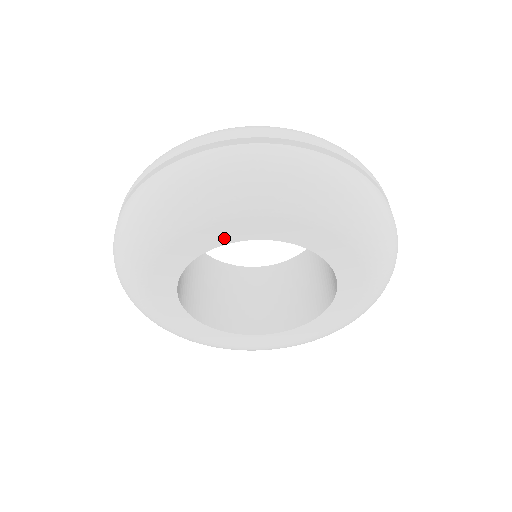
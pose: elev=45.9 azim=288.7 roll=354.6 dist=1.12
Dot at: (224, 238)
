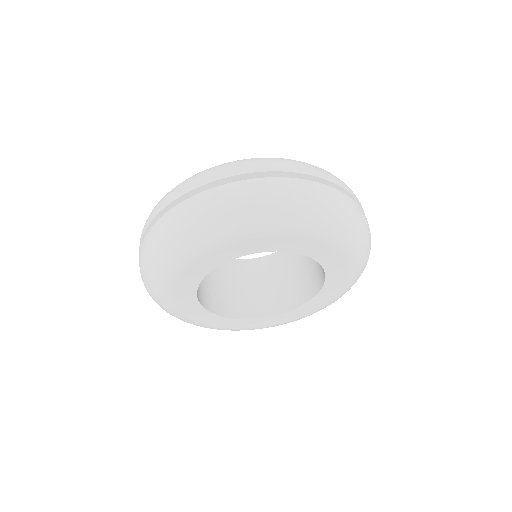
Dot at: (296, 248)
